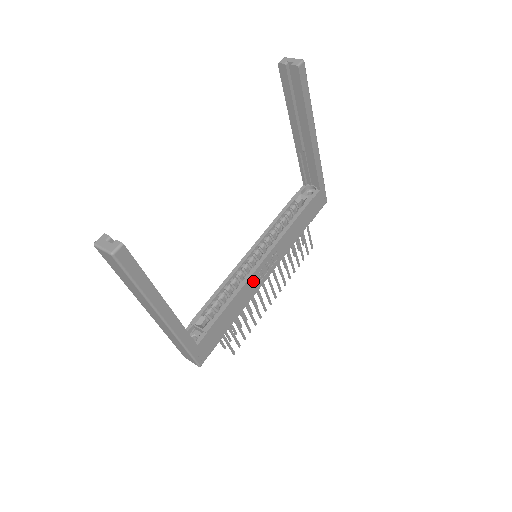
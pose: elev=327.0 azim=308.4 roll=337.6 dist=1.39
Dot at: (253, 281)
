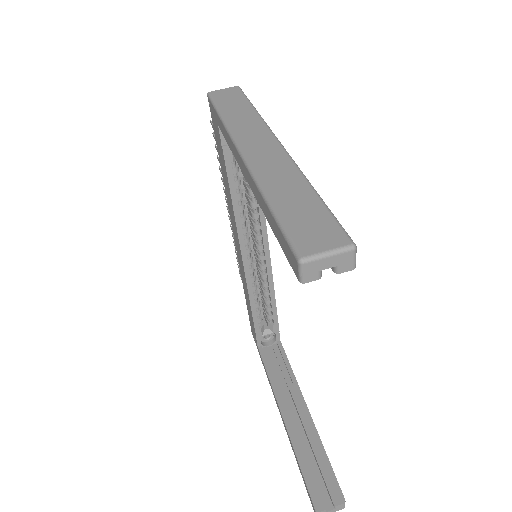
Dot at: occluded
